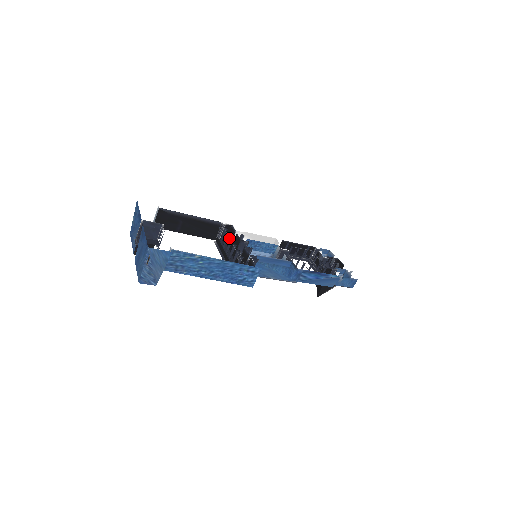
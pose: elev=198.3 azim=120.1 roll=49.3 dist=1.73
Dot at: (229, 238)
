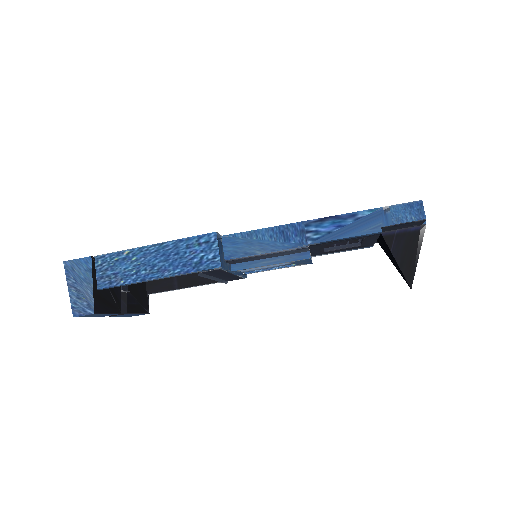
Dot at: occluded
